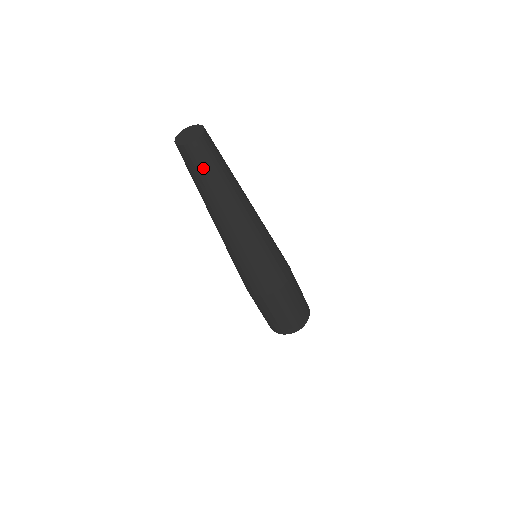
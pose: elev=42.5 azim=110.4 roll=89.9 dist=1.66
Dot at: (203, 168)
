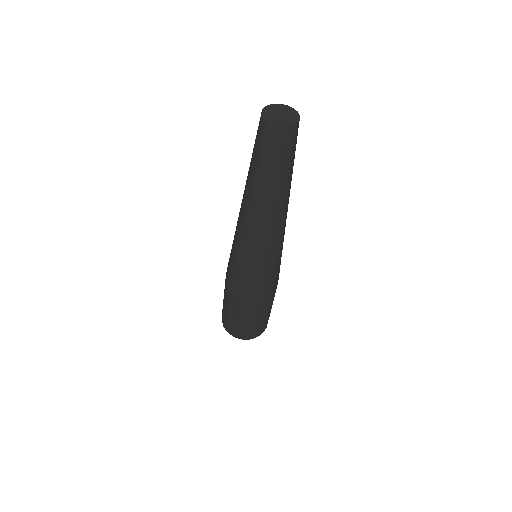
Dot at: (277, 156)
